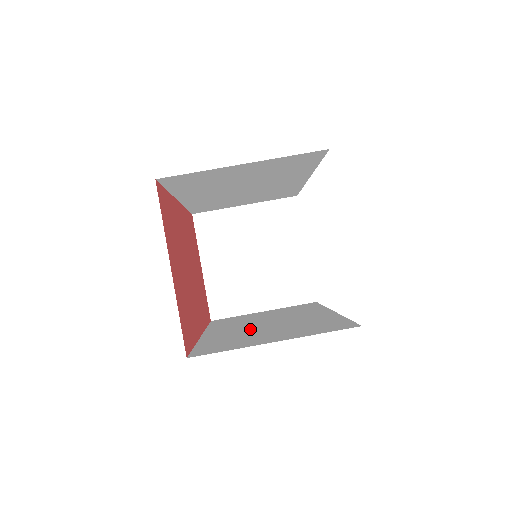
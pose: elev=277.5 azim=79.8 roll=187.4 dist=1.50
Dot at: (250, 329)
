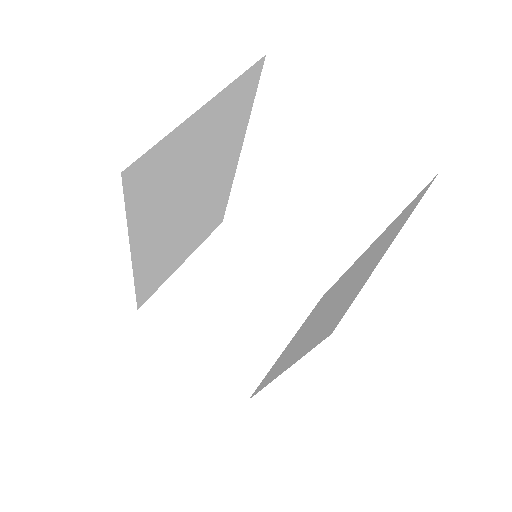
Dot at: (322, 316)
